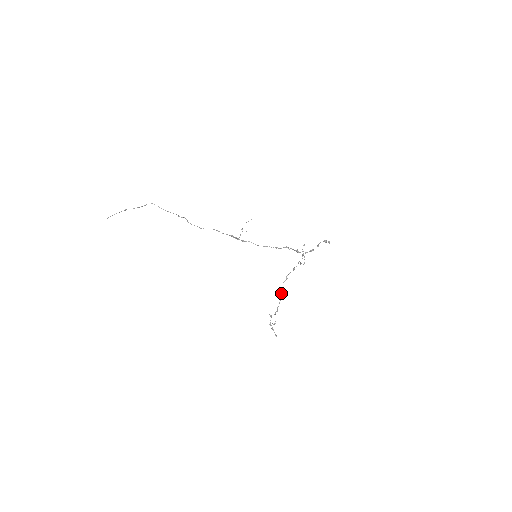
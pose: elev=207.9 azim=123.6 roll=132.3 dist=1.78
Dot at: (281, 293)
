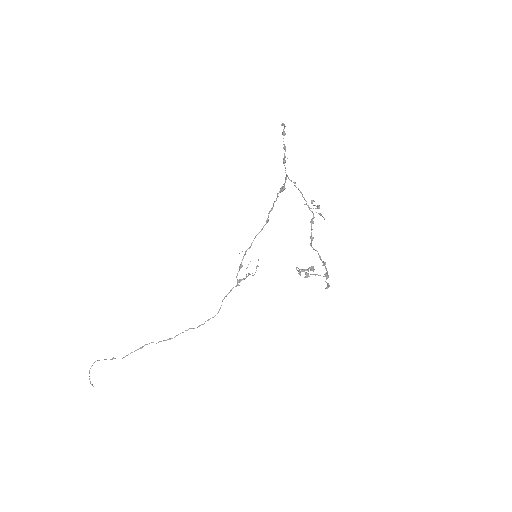
Dot at: occluded
